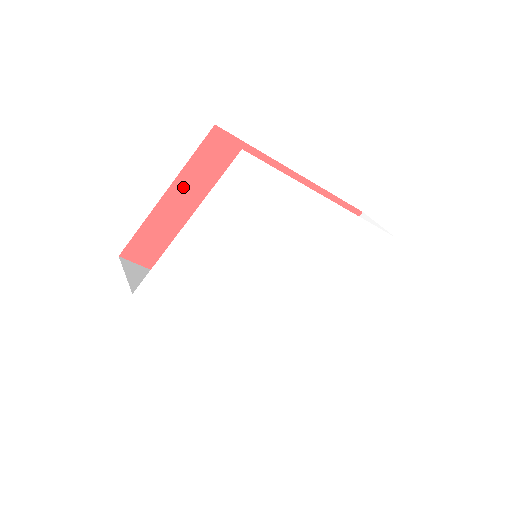
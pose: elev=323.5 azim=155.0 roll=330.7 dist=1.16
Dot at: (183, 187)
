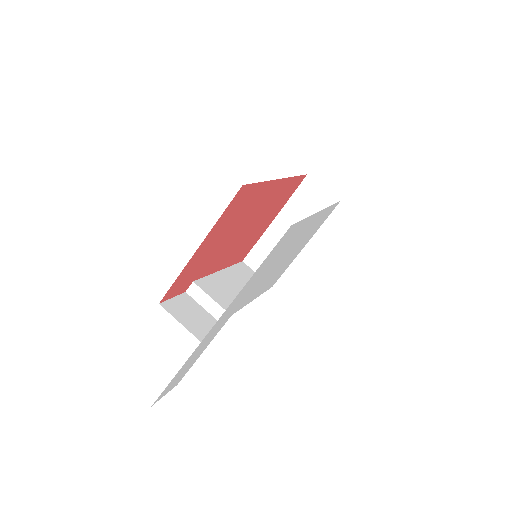
Dot at: (210, 236)
